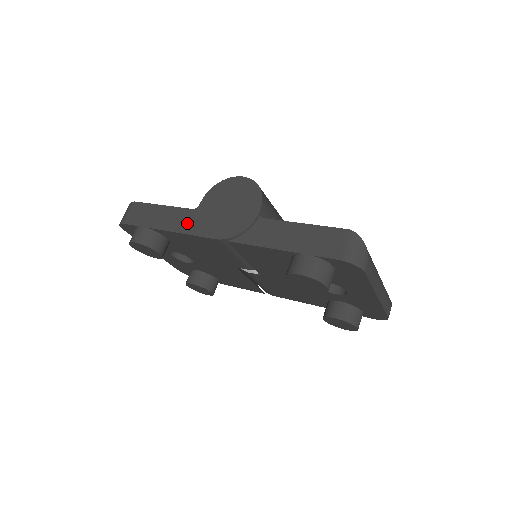
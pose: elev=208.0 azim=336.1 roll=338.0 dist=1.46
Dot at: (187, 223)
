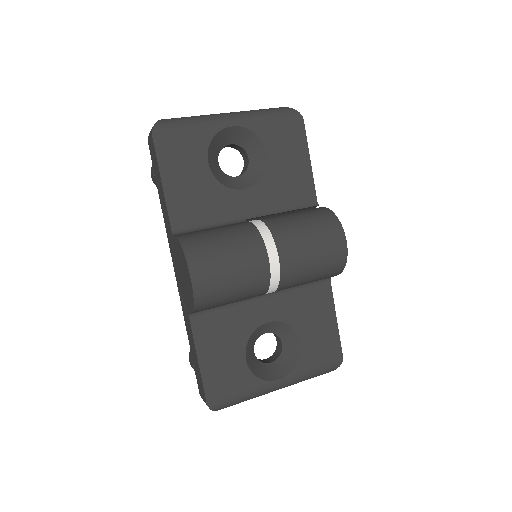
Dot at: (168, 231)
